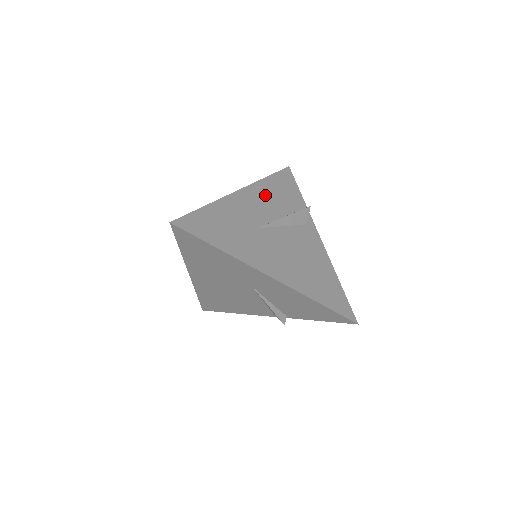
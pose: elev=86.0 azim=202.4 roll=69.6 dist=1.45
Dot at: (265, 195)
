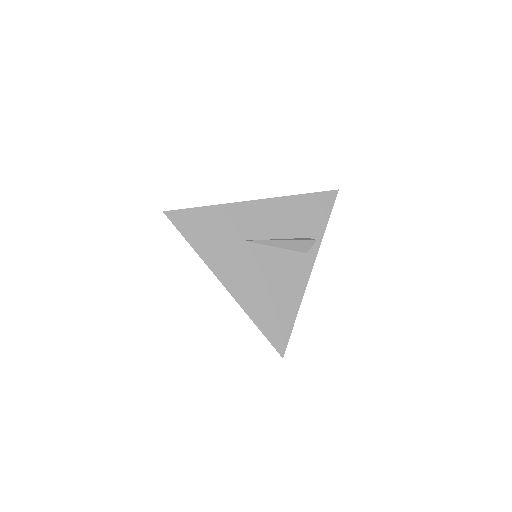
Dot at: (280, 212)
